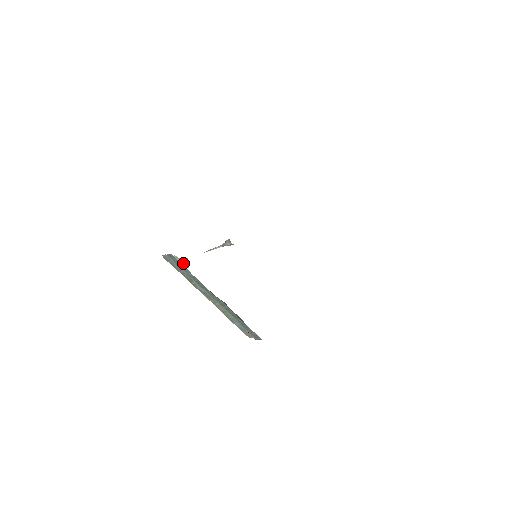
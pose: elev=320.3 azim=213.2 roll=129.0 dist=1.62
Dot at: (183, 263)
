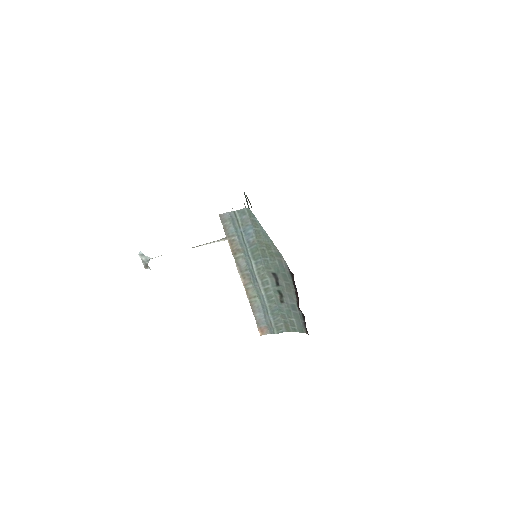
Dot at: (146, 263)
